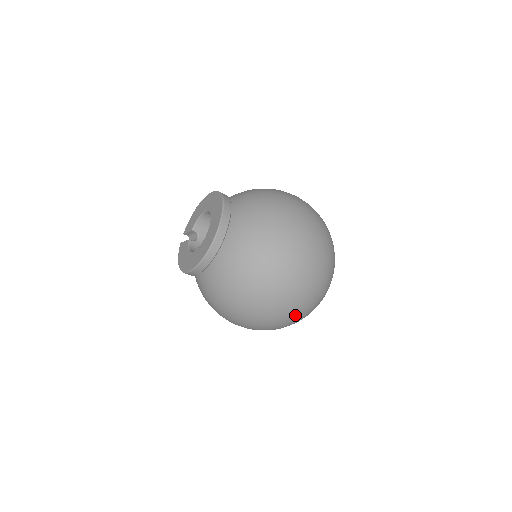
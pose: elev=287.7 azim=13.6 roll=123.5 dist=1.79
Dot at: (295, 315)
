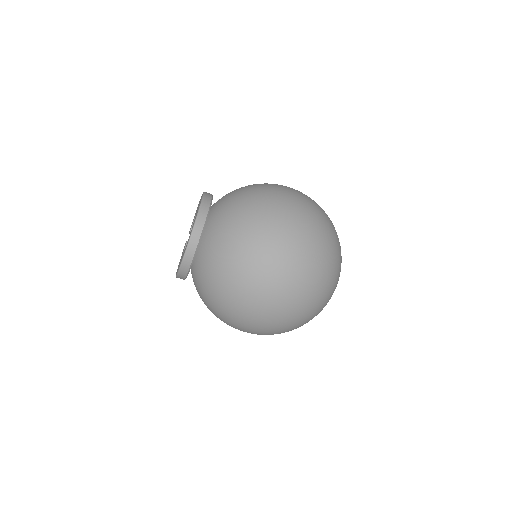
Dot at: (283, 323)
